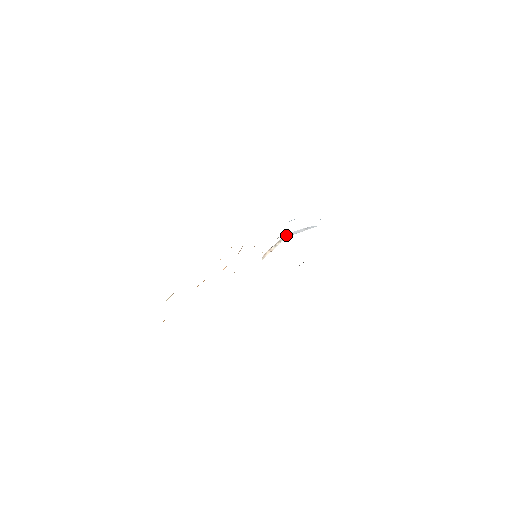
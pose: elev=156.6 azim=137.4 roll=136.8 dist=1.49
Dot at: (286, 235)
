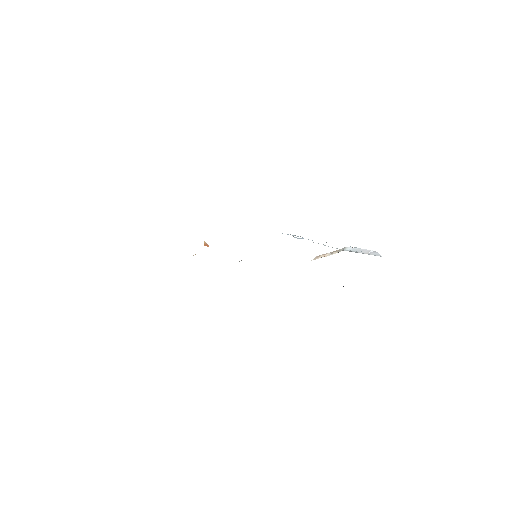
Dot at: (348, 248)
